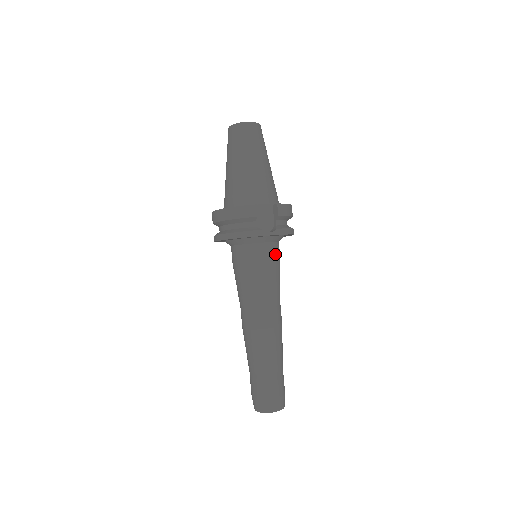
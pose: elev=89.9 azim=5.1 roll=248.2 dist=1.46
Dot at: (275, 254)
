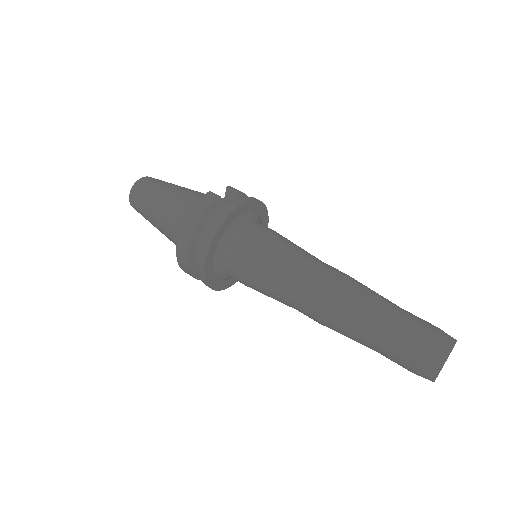
Dot at: (270, 229)
